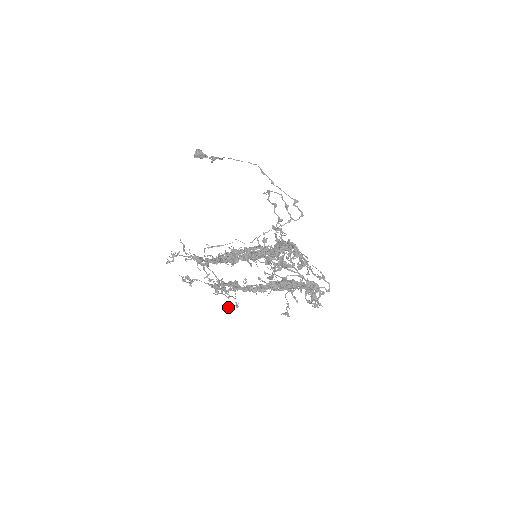
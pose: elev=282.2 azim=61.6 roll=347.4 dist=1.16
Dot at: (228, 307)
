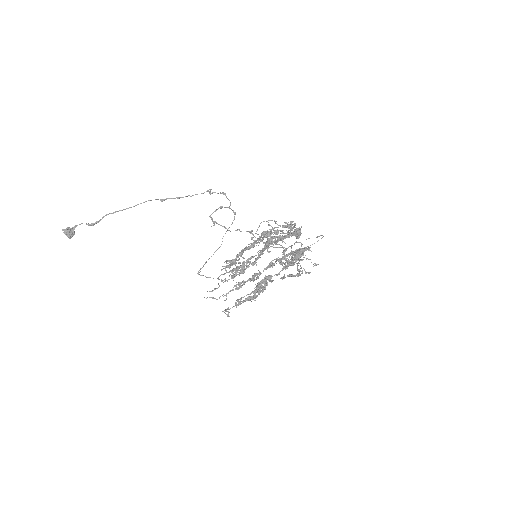
Dot at: occluded
